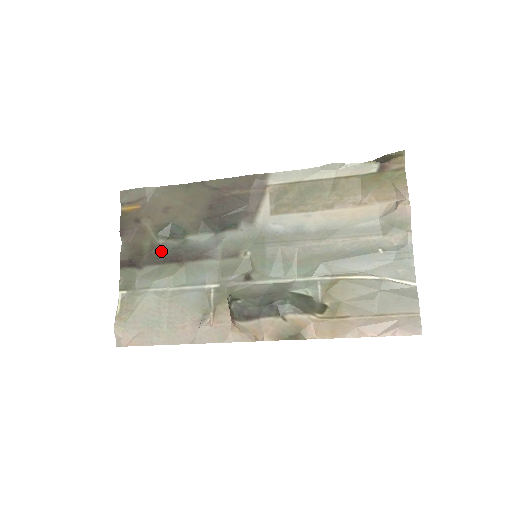
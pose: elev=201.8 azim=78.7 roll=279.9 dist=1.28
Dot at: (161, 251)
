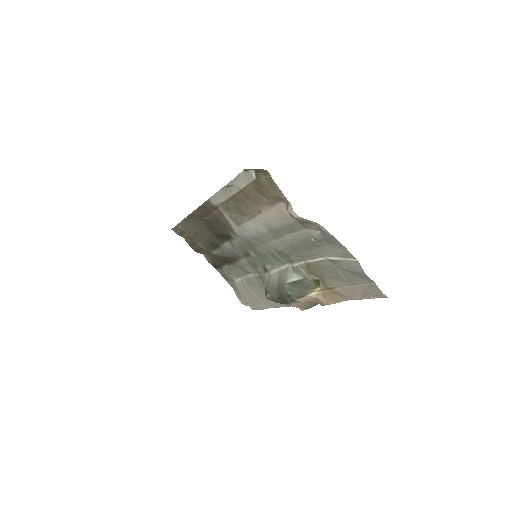
Dot at: (219, 258)
